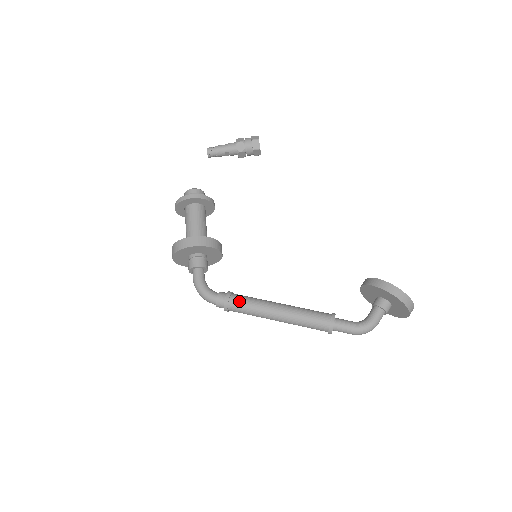
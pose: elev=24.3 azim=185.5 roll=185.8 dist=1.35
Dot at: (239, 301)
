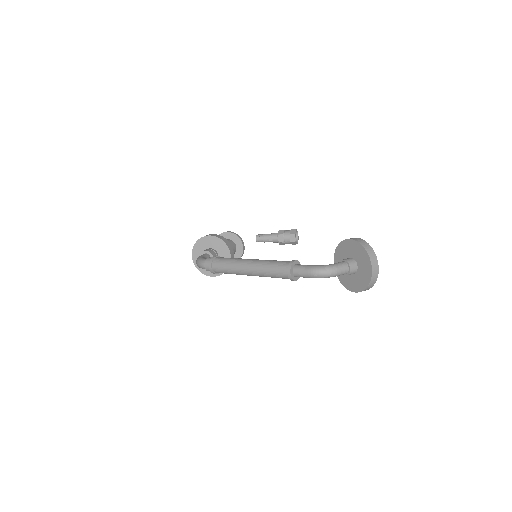
Dot at: (223, 257)
